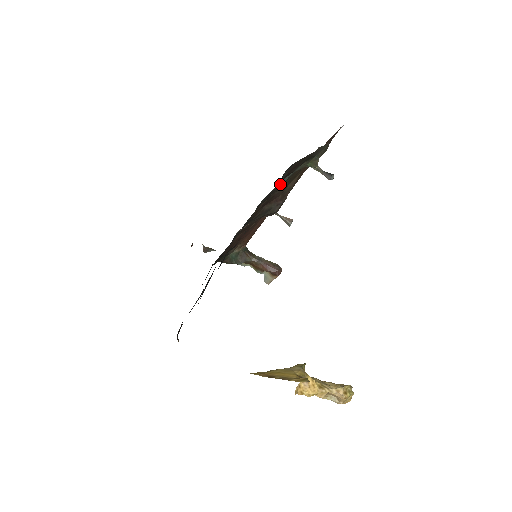
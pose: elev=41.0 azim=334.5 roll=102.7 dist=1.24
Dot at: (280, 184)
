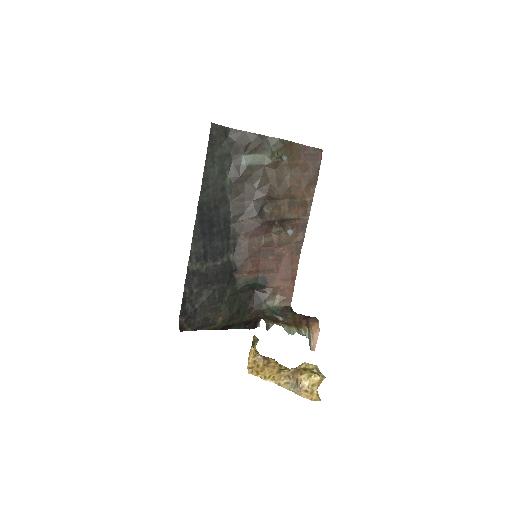
Dot at: (243, 163)
